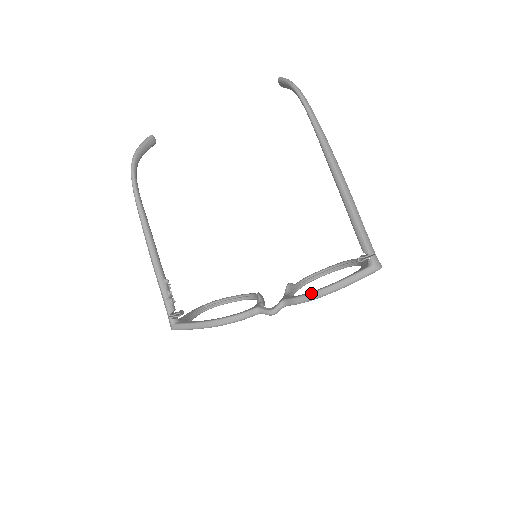
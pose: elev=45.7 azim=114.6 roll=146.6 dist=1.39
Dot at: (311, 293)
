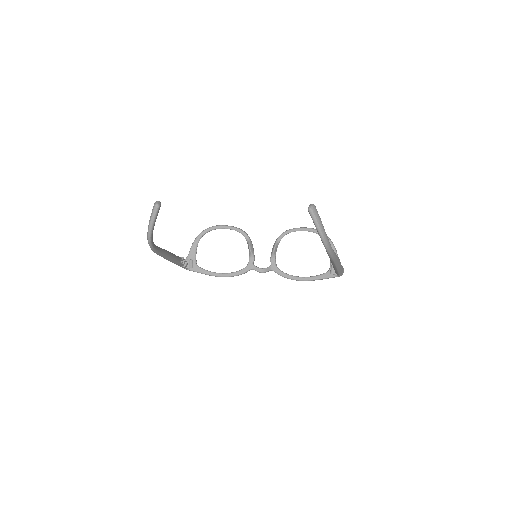
Dot at: occluded
